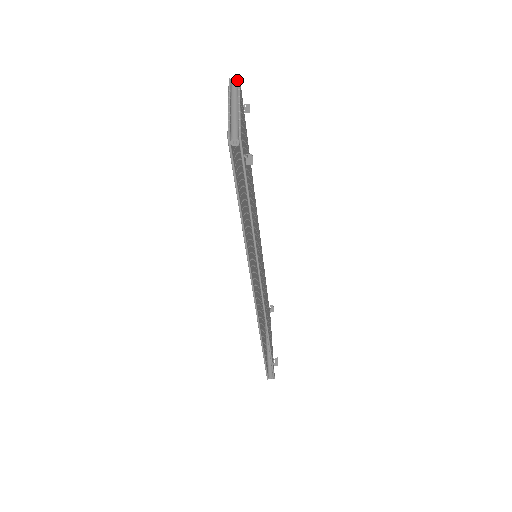
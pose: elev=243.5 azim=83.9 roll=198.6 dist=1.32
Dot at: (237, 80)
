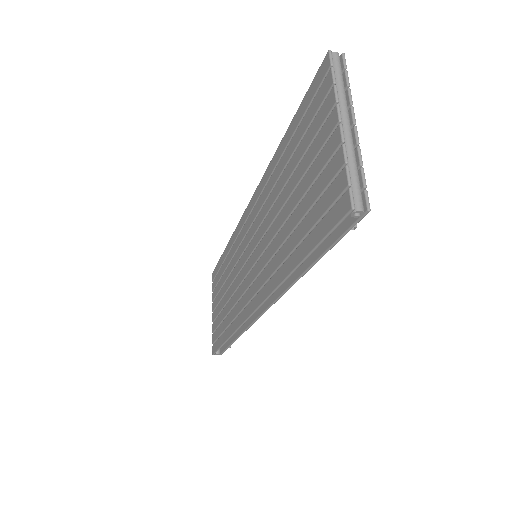
Dot at: (339, 56)
